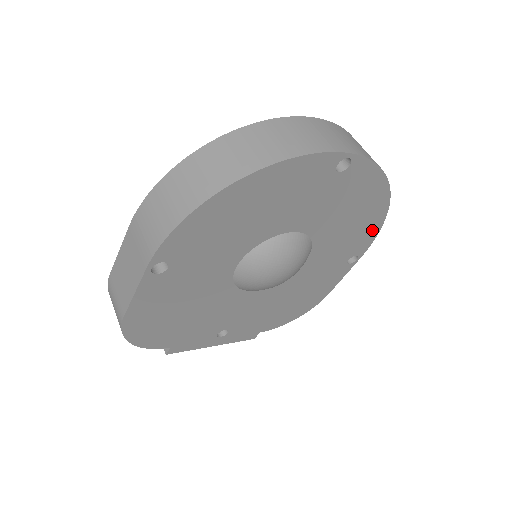
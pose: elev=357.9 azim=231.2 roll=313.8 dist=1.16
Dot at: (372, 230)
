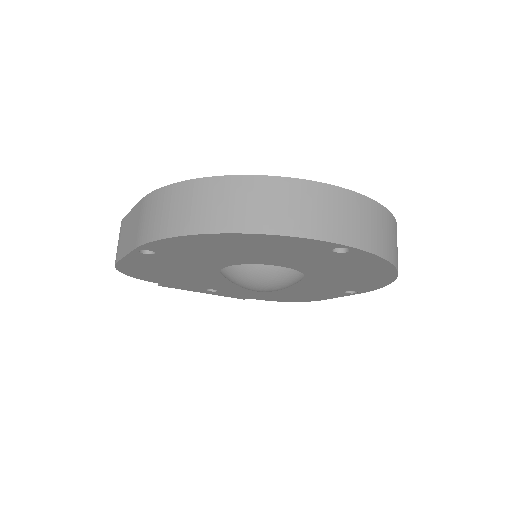
Dot at: (375, 284)
